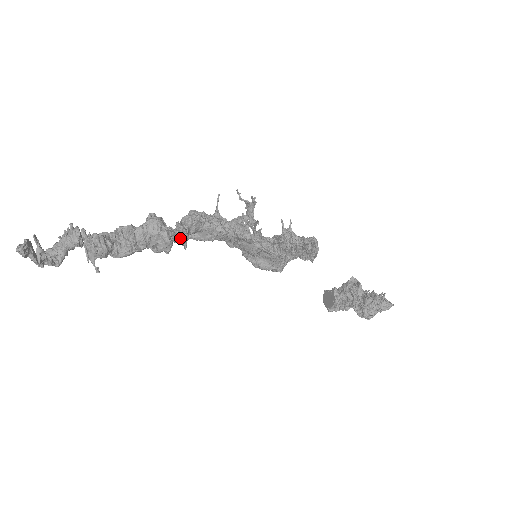
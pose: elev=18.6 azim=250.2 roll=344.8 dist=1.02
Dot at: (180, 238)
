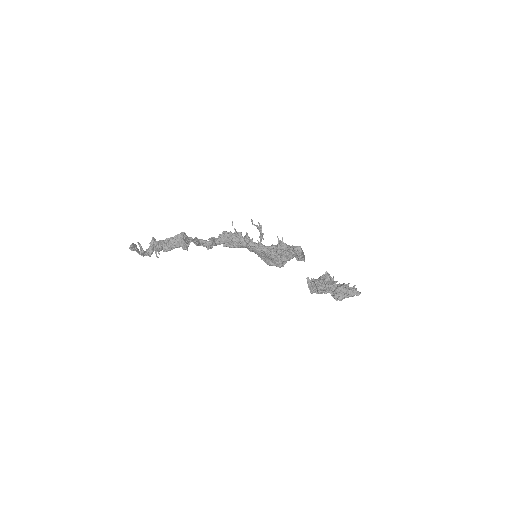
Dot at: (205, 244)
